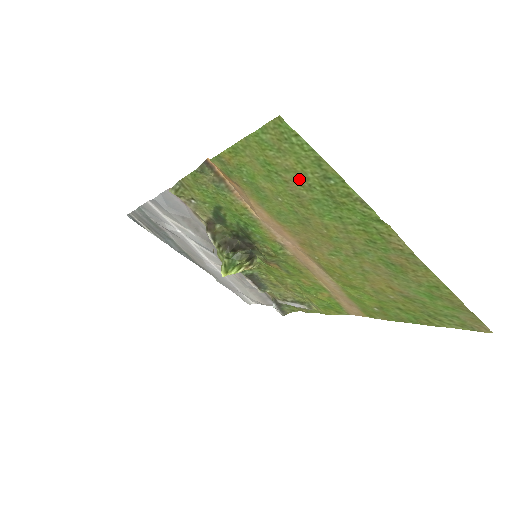
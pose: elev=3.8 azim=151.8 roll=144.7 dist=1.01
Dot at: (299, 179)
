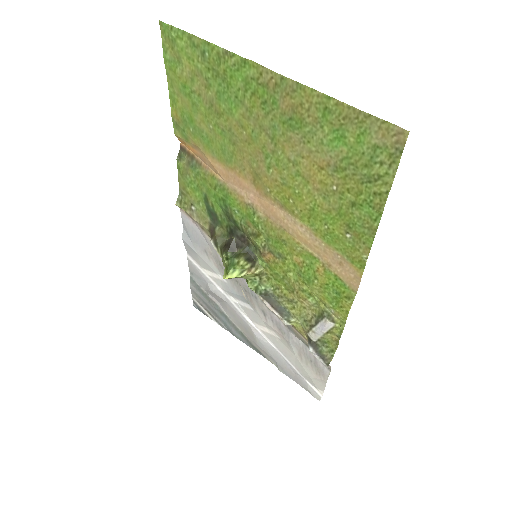
Dot at: (200, 80)
